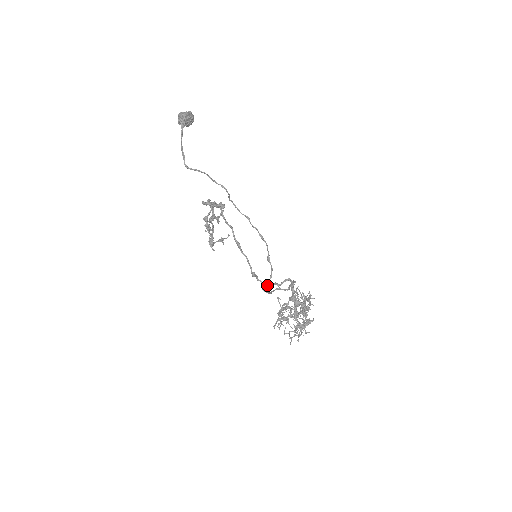
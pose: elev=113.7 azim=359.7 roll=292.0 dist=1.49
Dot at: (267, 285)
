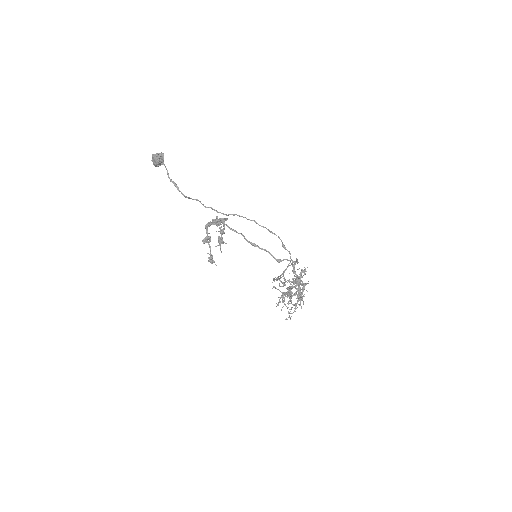
Dot at: (296, 262)
